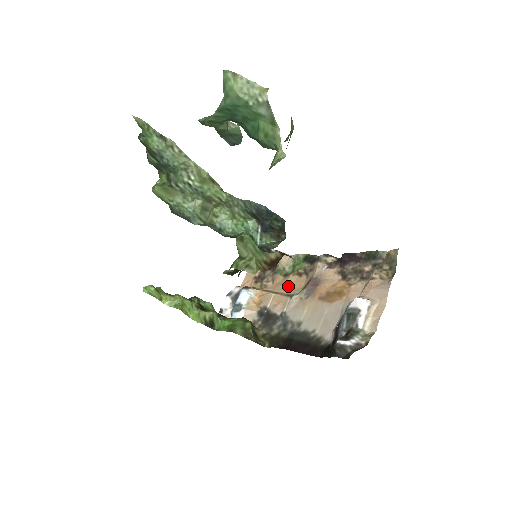
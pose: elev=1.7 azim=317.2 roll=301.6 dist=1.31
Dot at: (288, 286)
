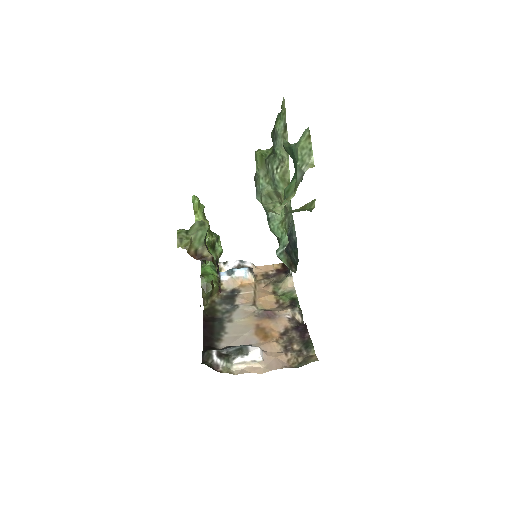
Dot at: (263, 298)
